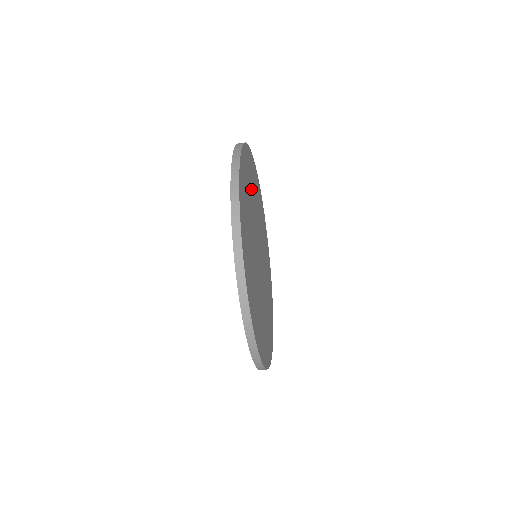
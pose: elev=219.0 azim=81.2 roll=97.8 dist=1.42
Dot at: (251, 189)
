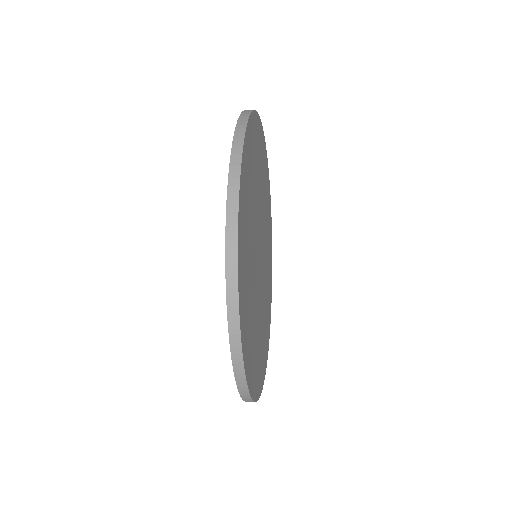
Dot at: (260, 173)
